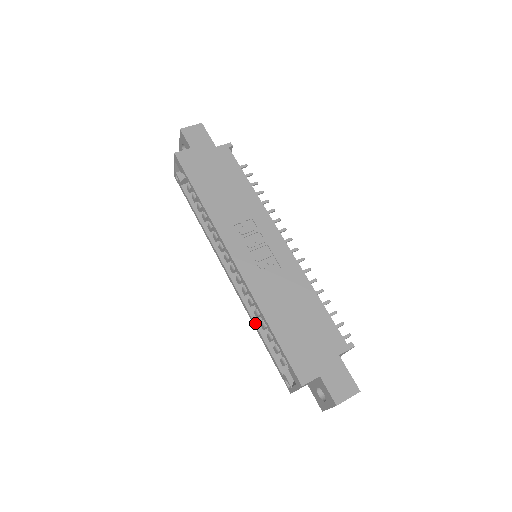
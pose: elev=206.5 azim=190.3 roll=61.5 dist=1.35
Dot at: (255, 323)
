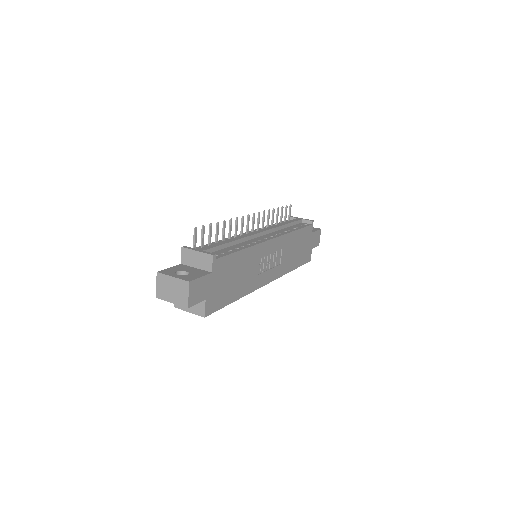
Dot at: occluded
